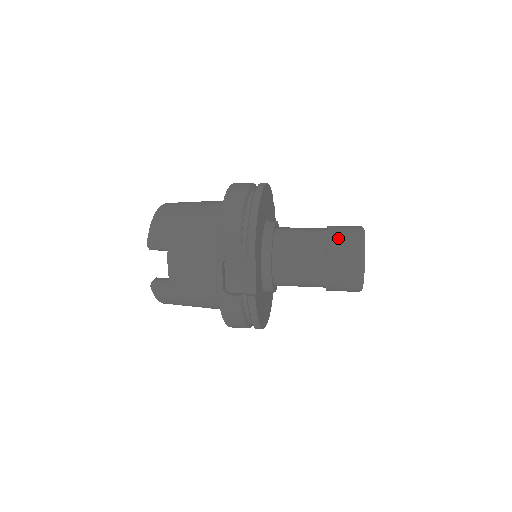
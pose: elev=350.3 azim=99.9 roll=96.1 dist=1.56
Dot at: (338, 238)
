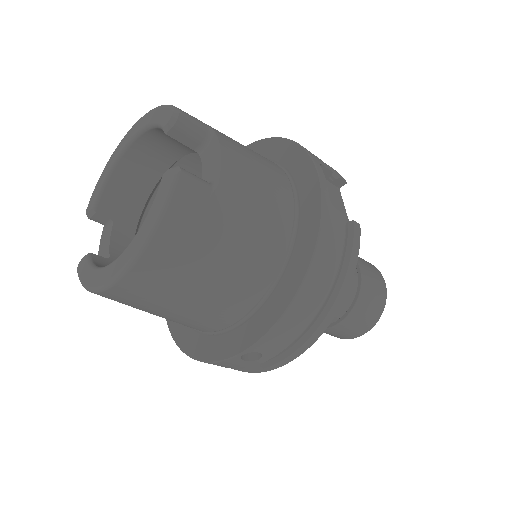
Dot at: occluded
